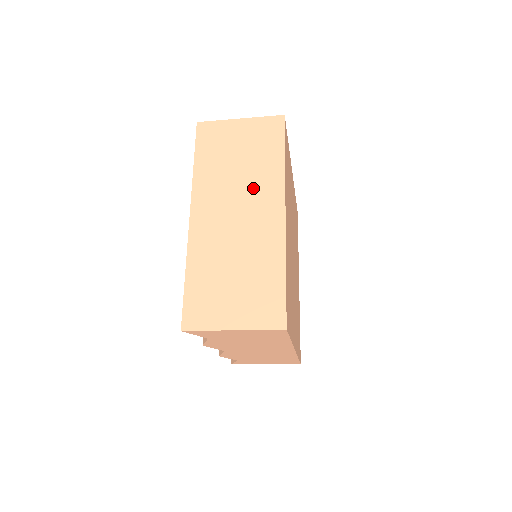
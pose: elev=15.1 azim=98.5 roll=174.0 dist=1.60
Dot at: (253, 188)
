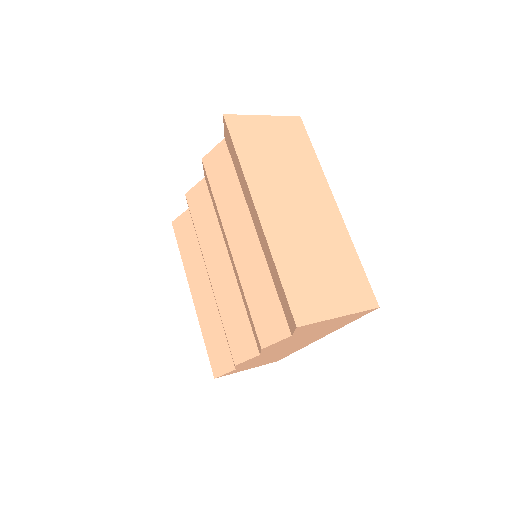
Dot at: (302, 183)
